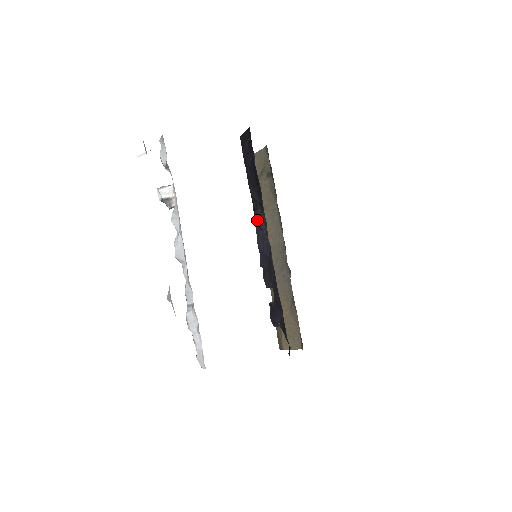
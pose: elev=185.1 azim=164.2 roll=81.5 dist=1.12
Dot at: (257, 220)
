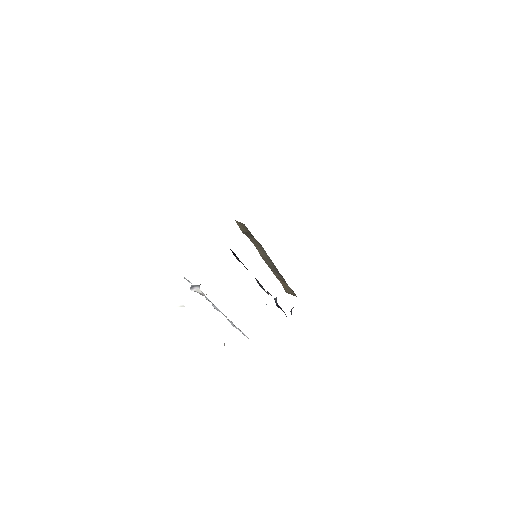
Dot at: (256, 279)
